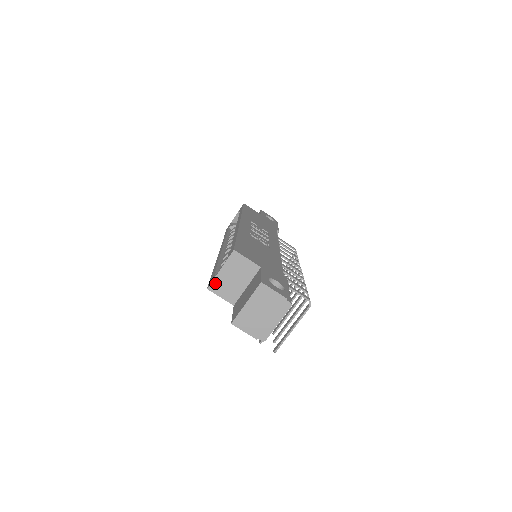
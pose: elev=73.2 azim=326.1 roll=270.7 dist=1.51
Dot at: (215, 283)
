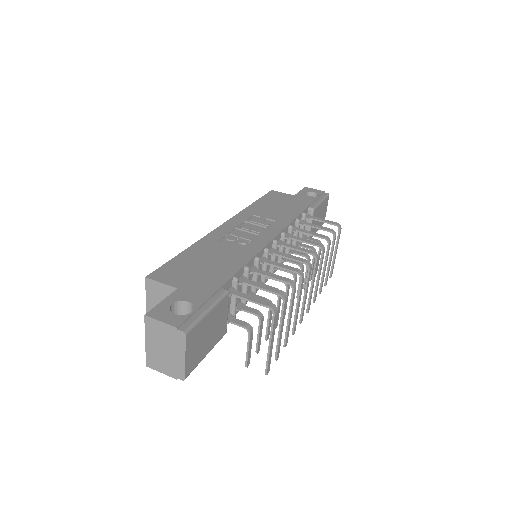
Dot at: occluded
